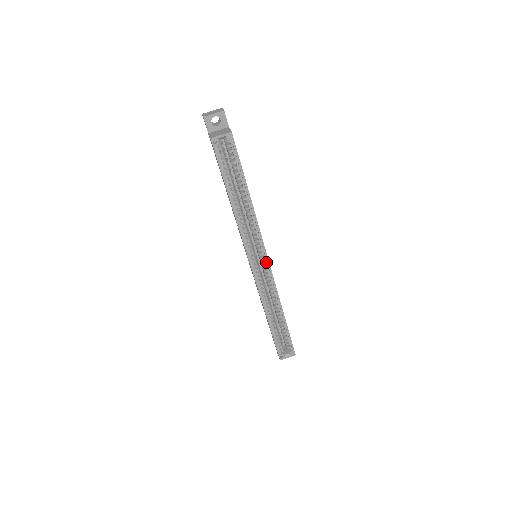
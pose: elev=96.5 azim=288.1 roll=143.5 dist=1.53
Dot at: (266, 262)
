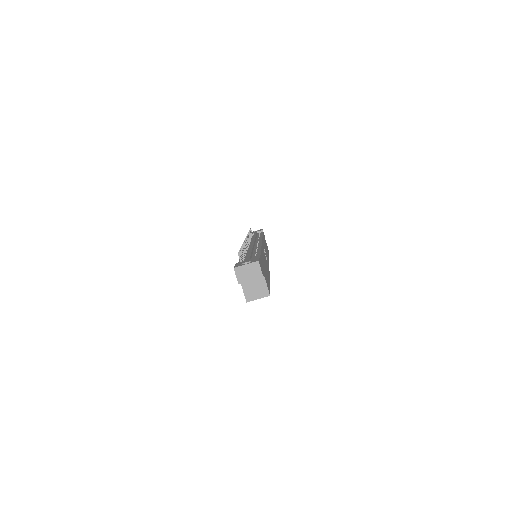
Dot at: occluded
